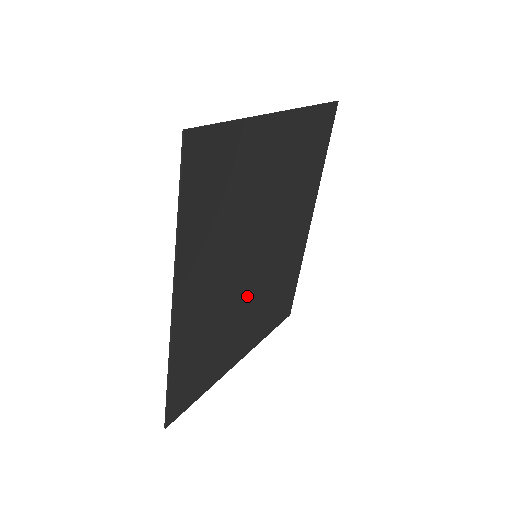
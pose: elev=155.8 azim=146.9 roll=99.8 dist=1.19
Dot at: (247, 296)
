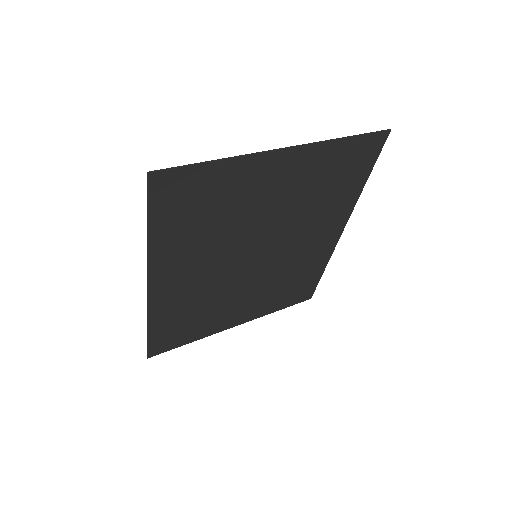
Dot at: (245, 283)
